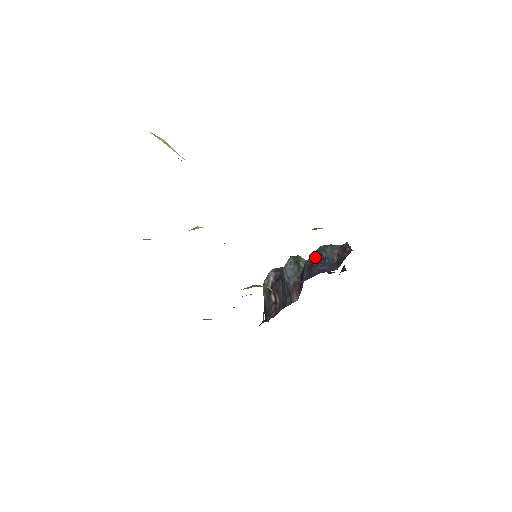
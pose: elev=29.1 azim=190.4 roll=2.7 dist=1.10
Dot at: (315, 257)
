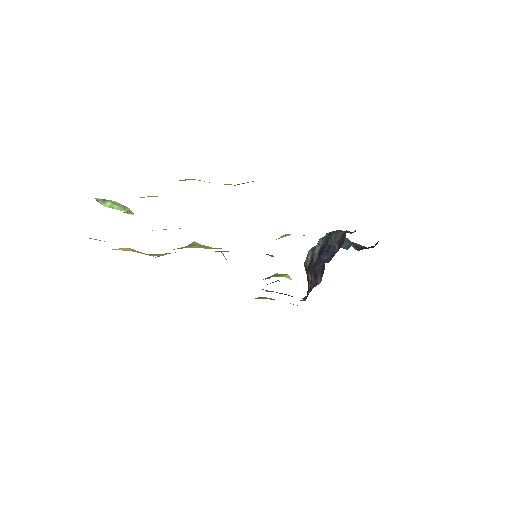
Dot at: (324, 244)
